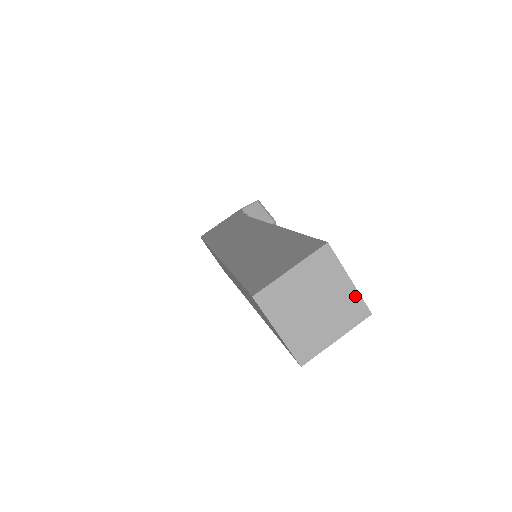
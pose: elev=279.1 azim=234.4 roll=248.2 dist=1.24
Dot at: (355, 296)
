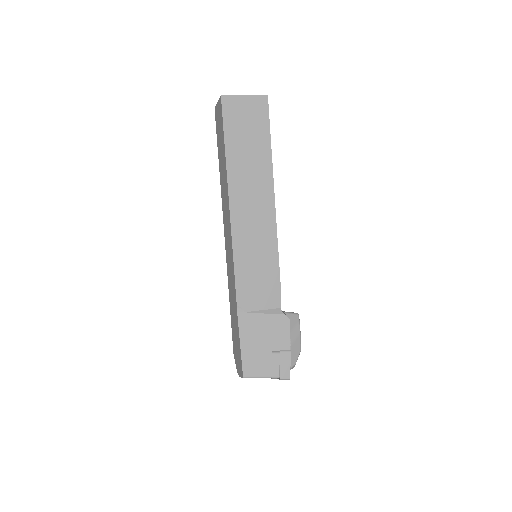
Dot at: occluded
